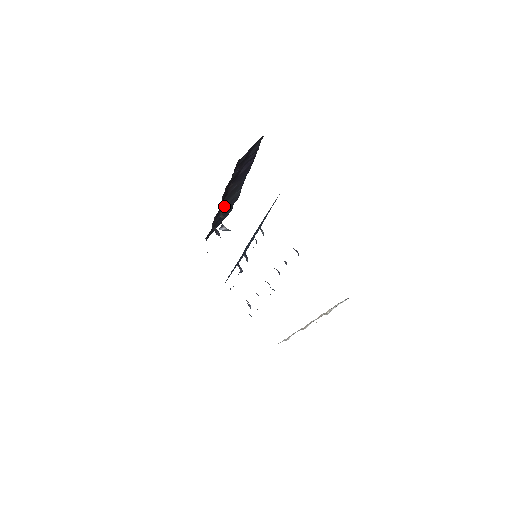
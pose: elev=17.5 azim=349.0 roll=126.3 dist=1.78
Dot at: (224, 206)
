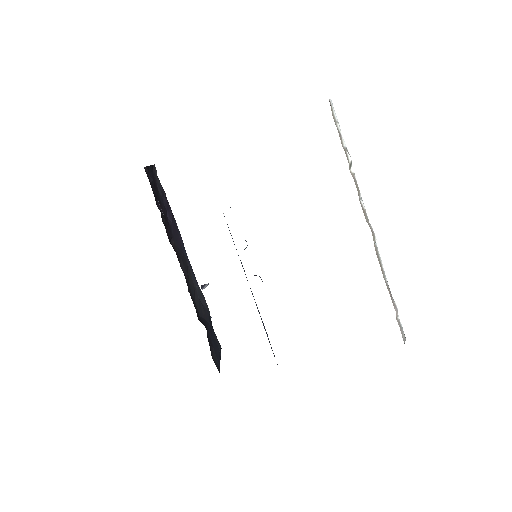
Dot at: (196, 304)
